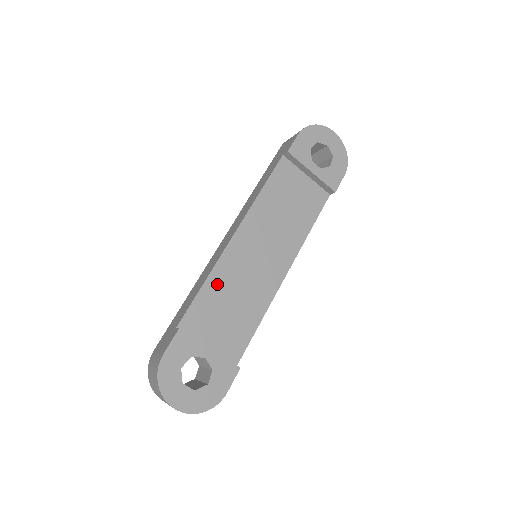
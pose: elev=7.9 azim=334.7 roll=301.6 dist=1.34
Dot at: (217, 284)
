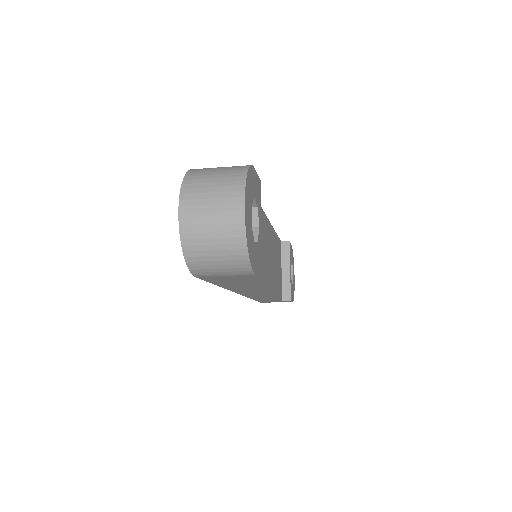
Dot at: occluded
